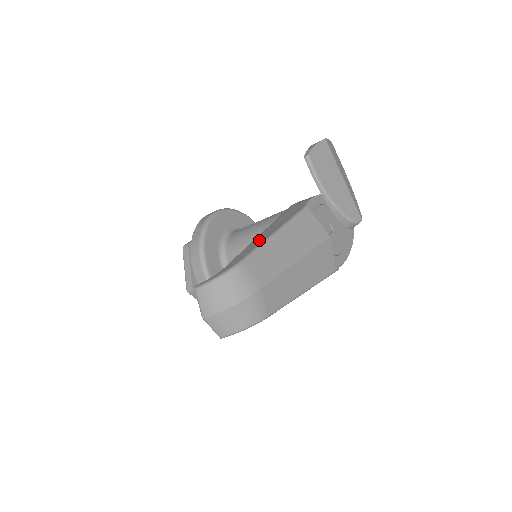
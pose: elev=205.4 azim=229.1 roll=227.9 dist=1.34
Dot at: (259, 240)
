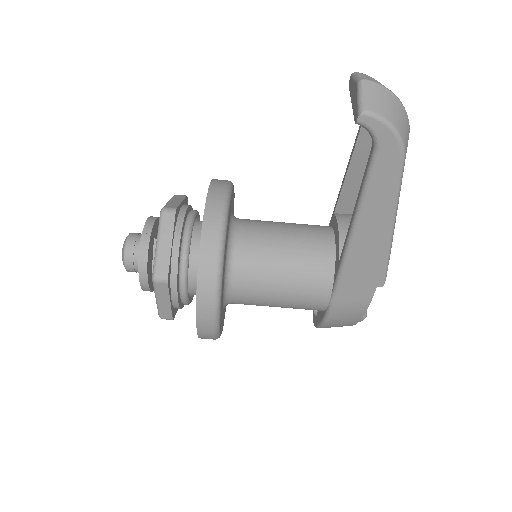
Dot at: occluded
